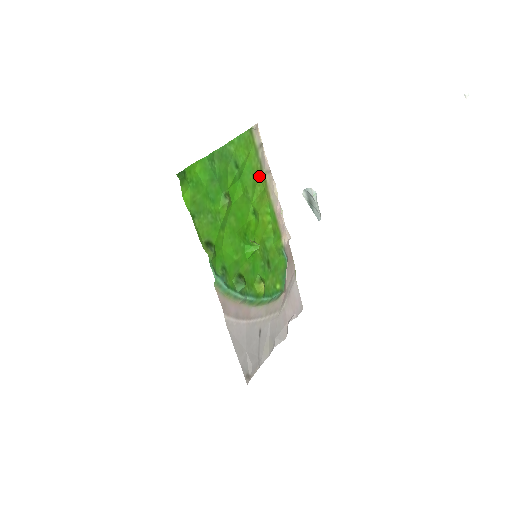
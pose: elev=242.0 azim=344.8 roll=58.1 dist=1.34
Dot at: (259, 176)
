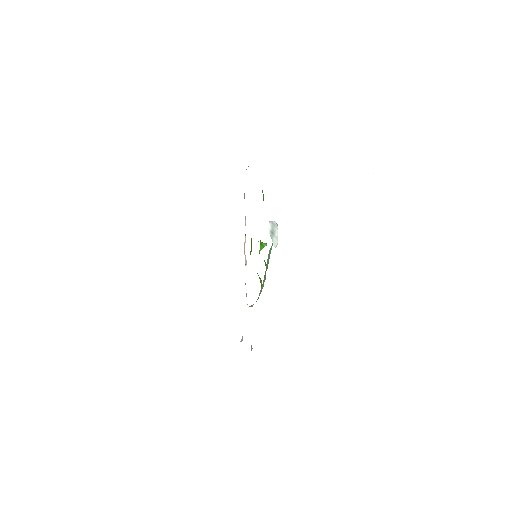
Dot at: occluded
